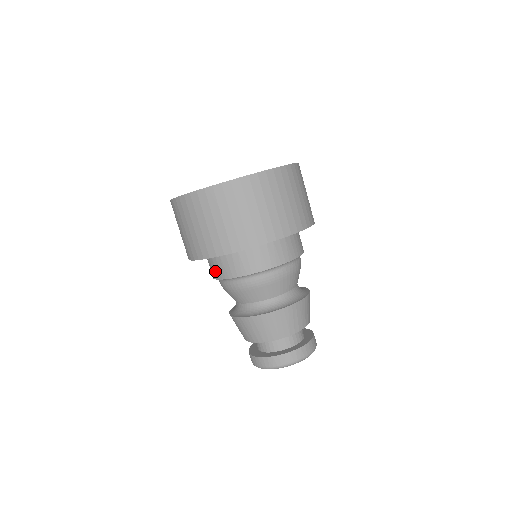
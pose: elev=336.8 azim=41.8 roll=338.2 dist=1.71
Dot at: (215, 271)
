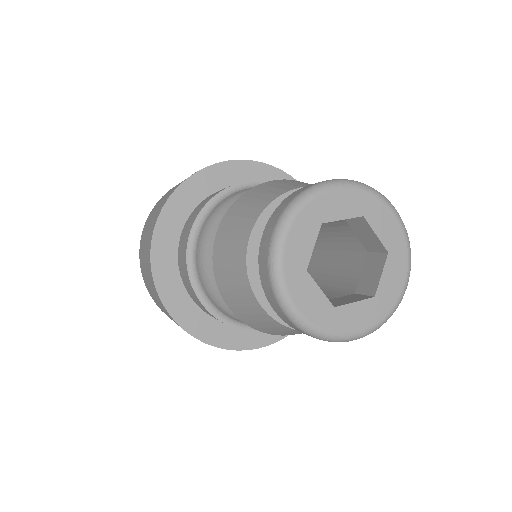
Dot at: (183, 258)
